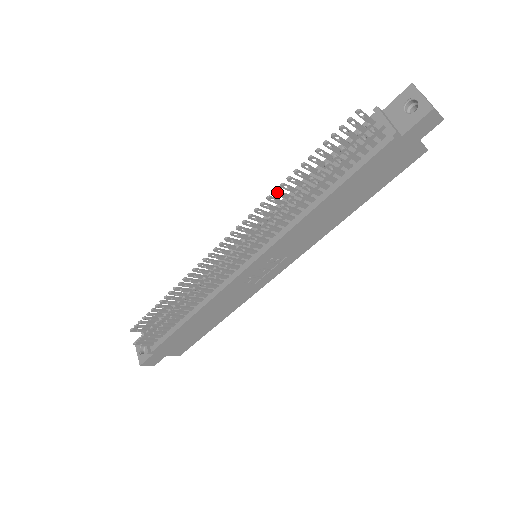
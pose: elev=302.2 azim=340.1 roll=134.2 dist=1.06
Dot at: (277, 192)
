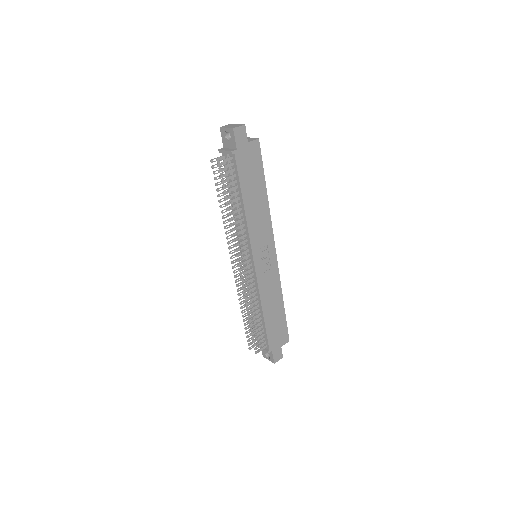
Dot at: occluded
